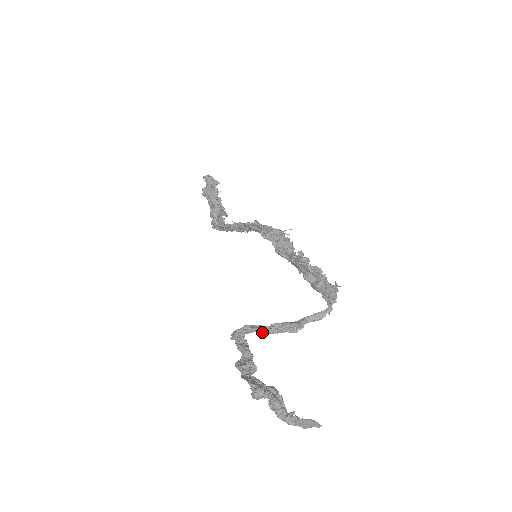
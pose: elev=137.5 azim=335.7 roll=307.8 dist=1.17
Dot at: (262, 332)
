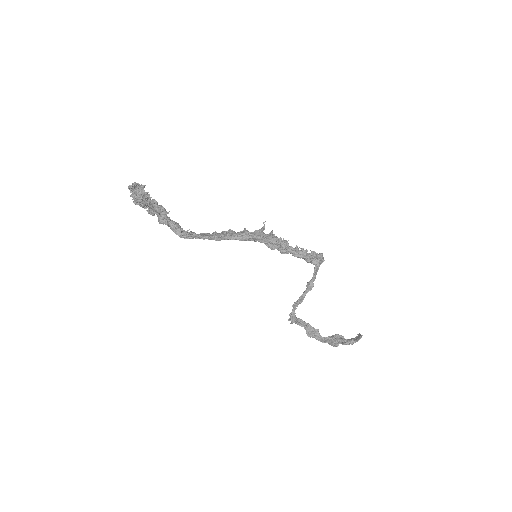
Dot at: (297, 305)
